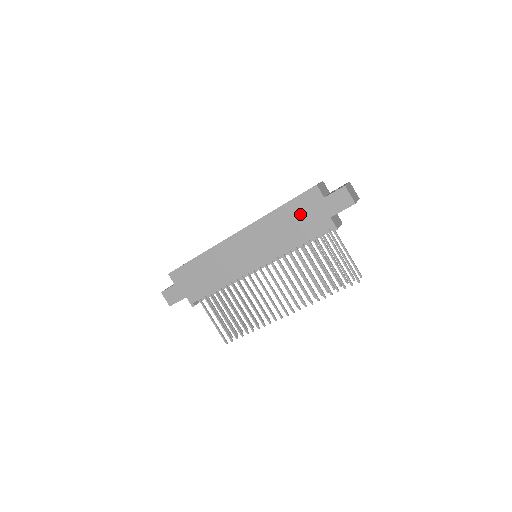
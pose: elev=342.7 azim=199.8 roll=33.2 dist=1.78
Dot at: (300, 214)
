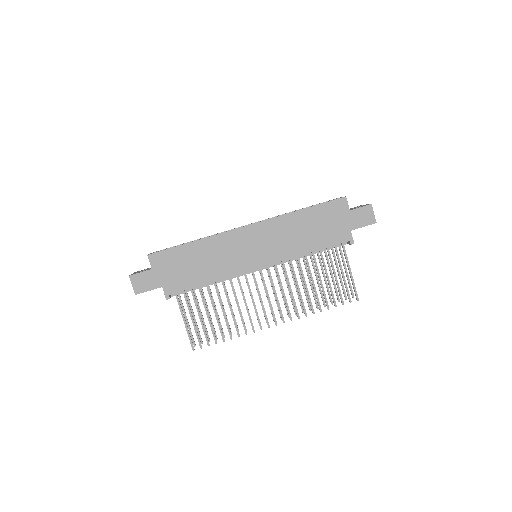
Dot at: (322, 221)
